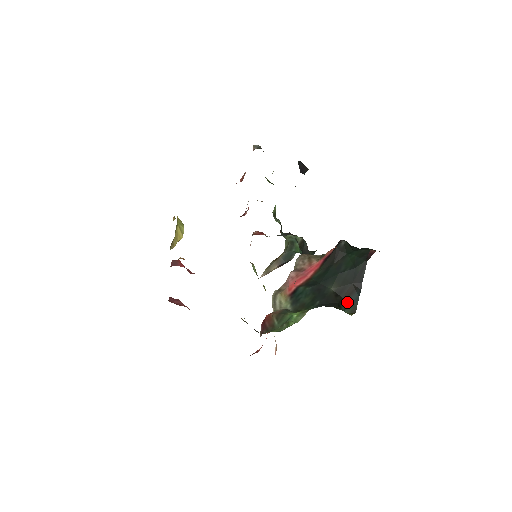
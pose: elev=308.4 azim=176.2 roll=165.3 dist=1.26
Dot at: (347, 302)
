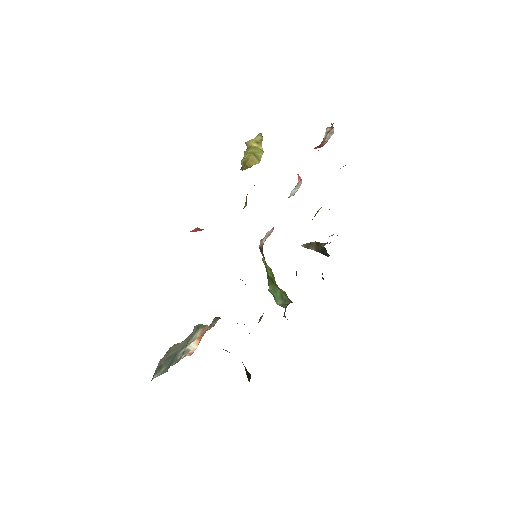
Dot at: (246, 373)
